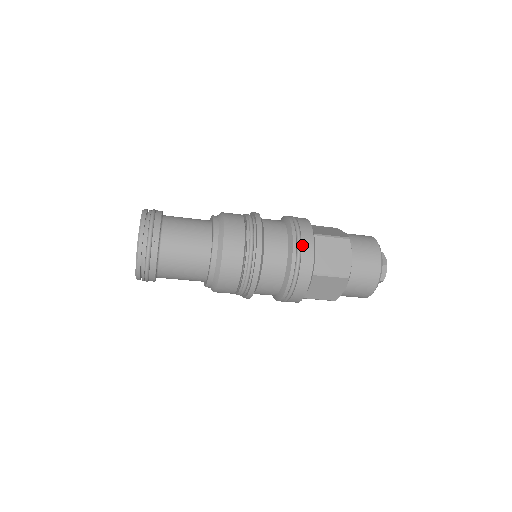
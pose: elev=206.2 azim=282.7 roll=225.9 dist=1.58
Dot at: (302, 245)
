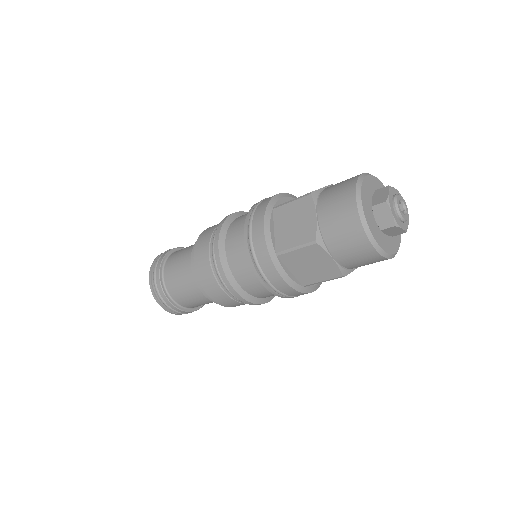
Dot at: (252, 227)
